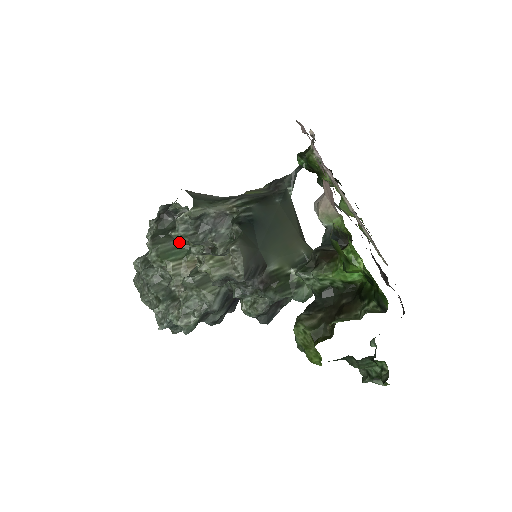
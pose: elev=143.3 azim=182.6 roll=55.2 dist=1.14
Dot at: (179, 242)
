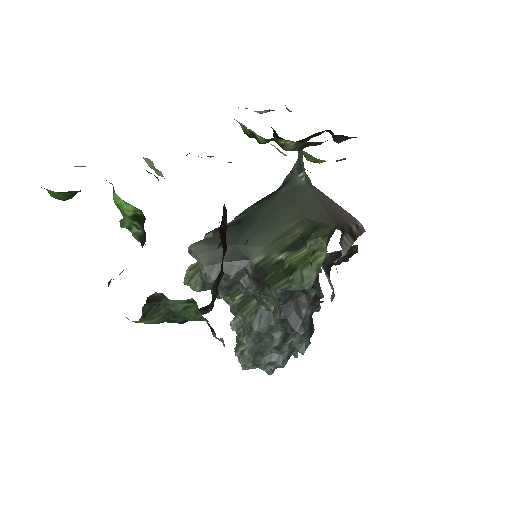
Dot at: occluded
